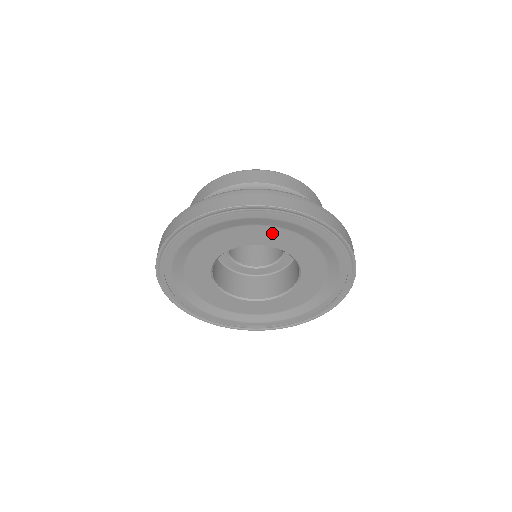
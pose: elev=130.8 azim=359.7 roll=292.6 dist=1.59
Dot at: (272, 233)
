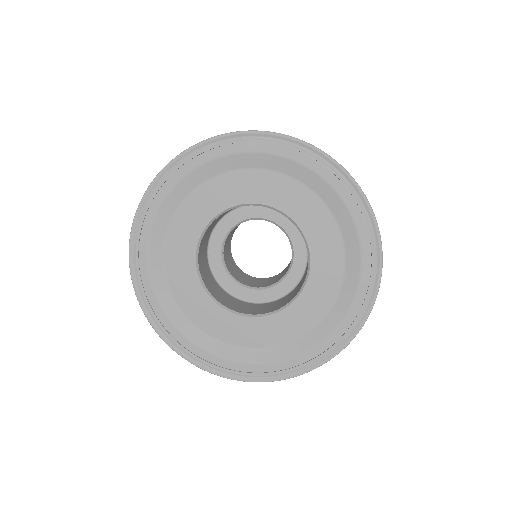
Dot at: (306, 201)
